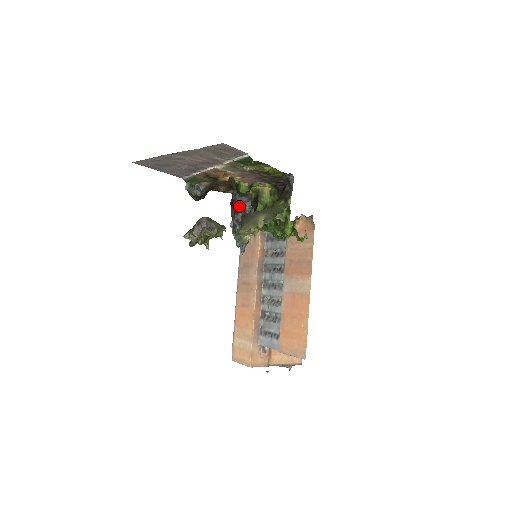
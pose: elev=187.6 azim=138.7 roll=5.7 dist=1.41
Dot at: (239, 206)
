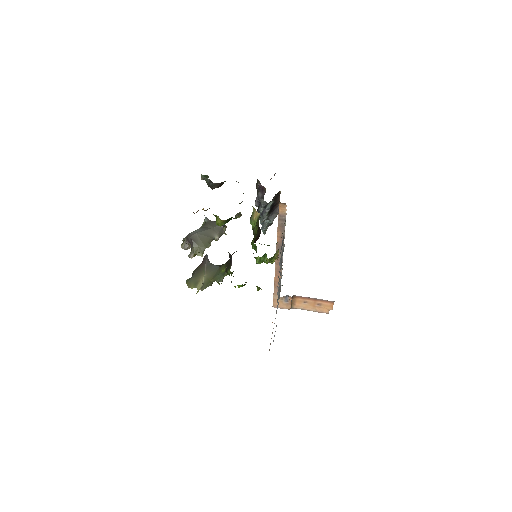
Dot at: (257, 196)
